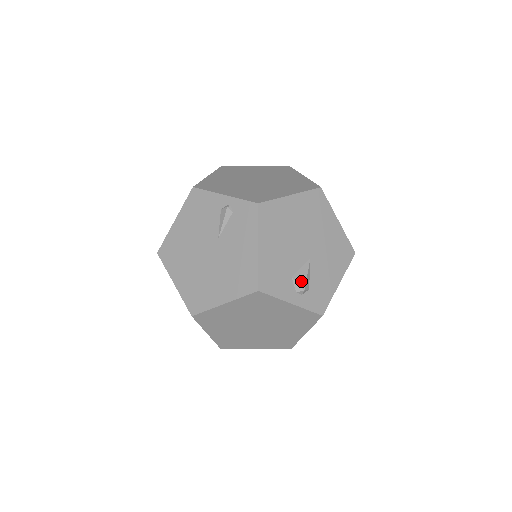
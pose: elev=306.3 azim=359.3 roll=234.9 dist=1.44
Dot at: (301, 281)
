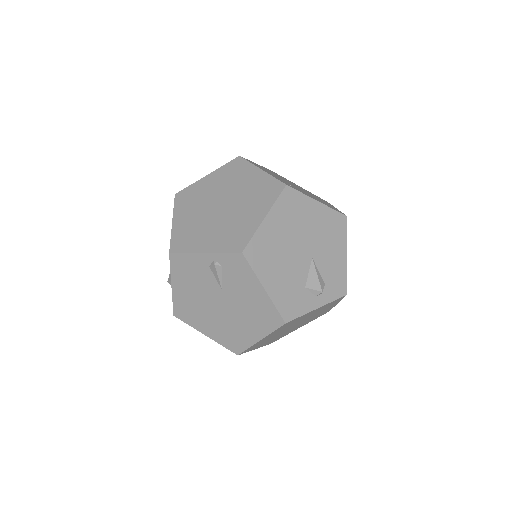
Dot at: (315, 285)
